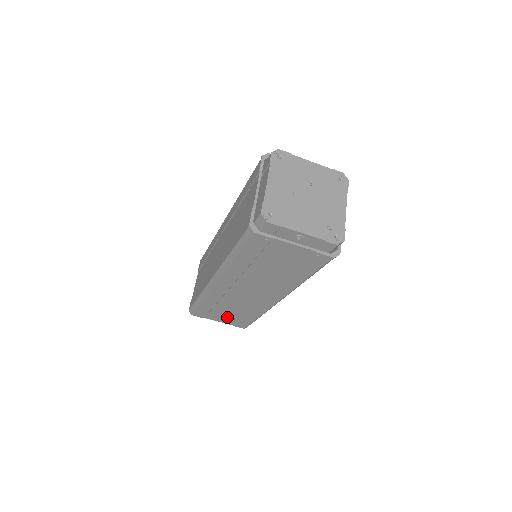
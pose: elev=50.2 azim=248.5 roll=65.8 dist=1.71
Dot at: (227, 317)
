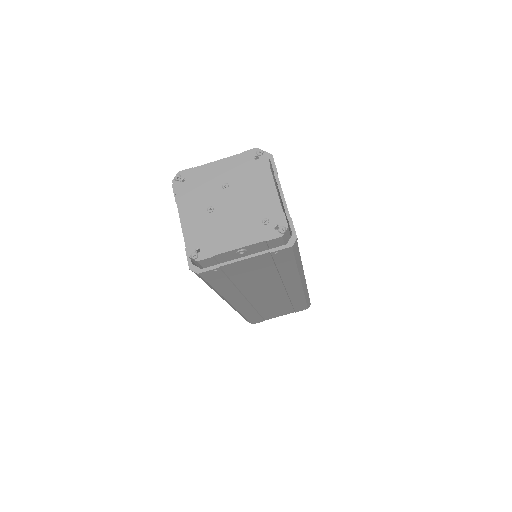
Dot at: (281, 311)
